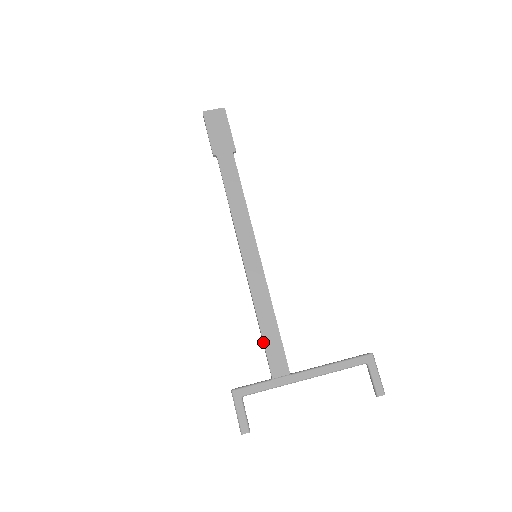
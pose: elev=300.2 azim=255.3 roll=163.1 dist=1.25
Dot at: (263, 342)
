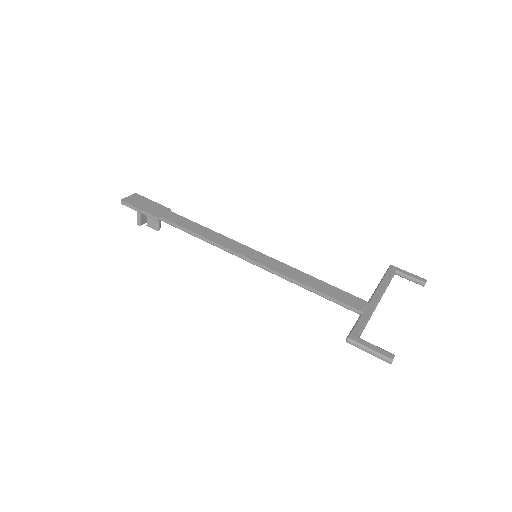
Dot at: (327, 295)
